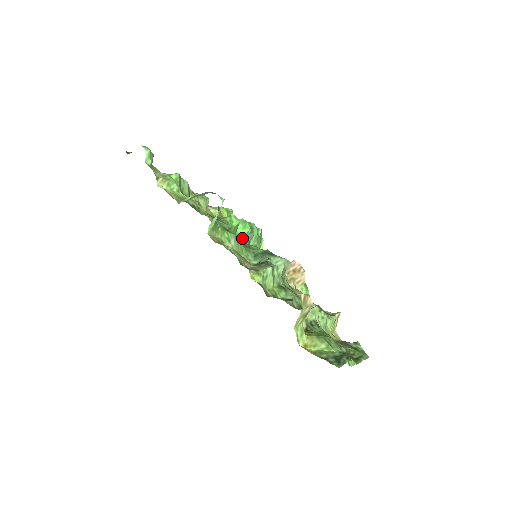
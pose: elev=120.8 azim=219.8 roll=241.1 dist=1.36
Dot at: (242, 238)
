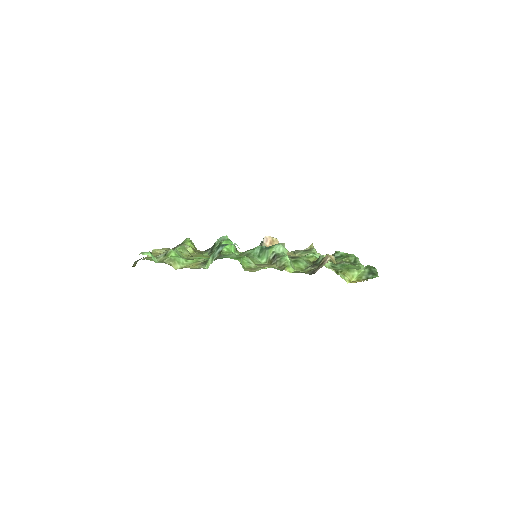
Dot at: (235, 253)
